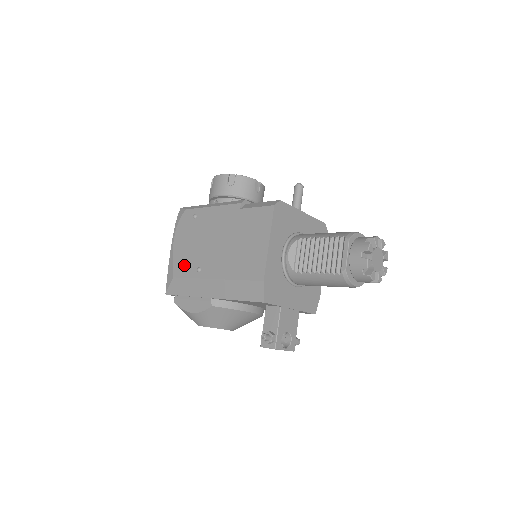
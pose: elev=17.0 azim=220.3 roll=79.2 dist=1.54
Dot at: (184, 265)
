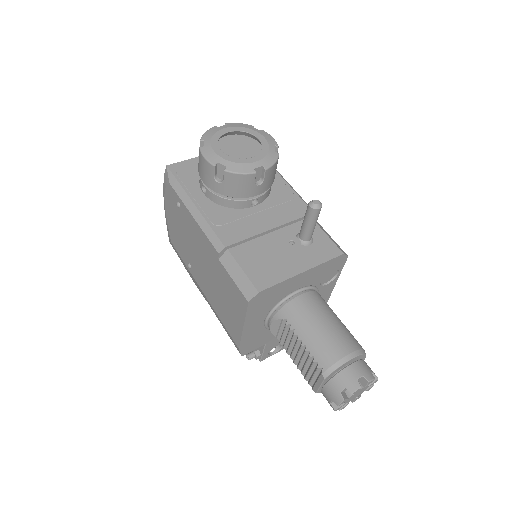
Dot at: (177, 244)
